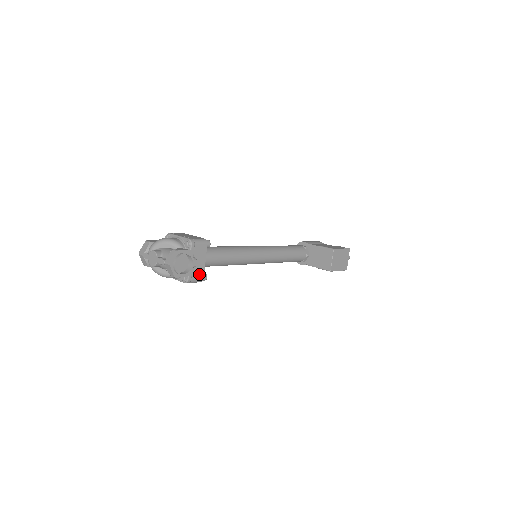
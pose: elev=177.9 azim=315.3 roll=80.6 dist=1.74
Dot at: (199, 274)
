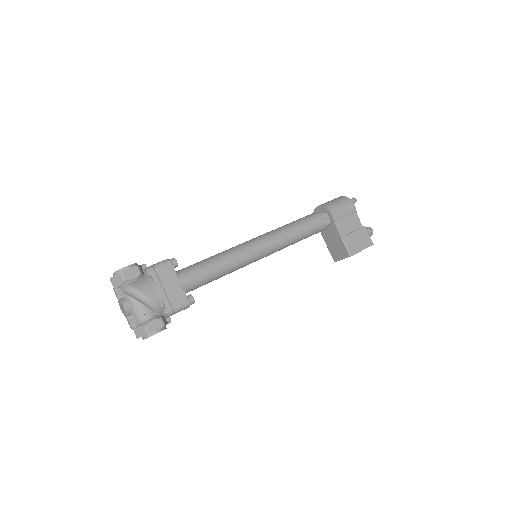
Dot at: occluded
